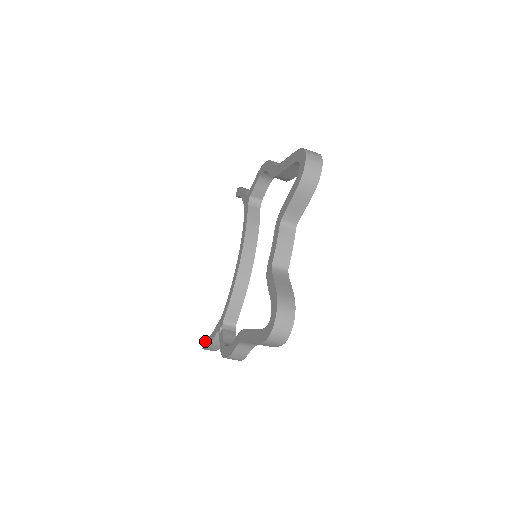
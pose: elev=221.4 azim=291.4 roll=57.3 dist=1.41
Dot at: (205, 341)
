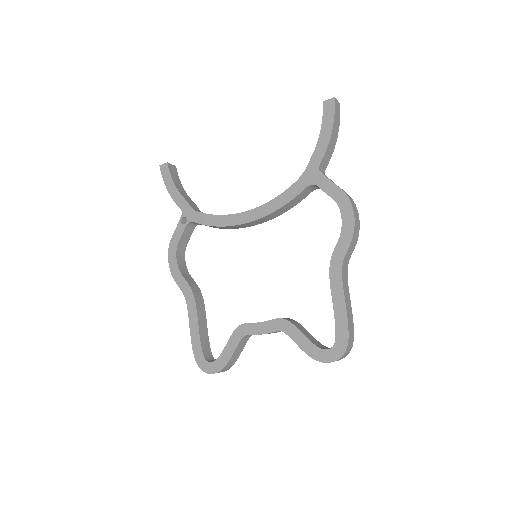
Dot at: (167, 170)
